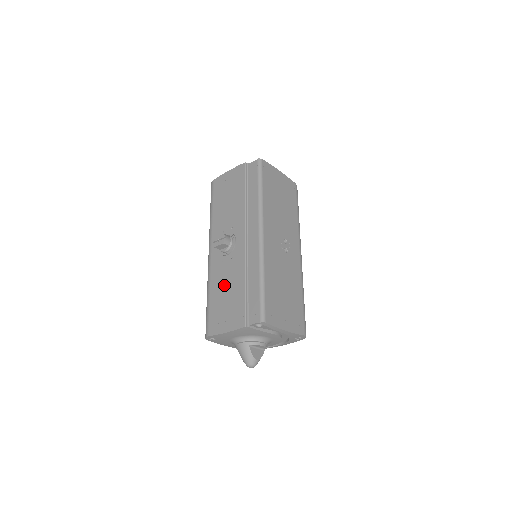
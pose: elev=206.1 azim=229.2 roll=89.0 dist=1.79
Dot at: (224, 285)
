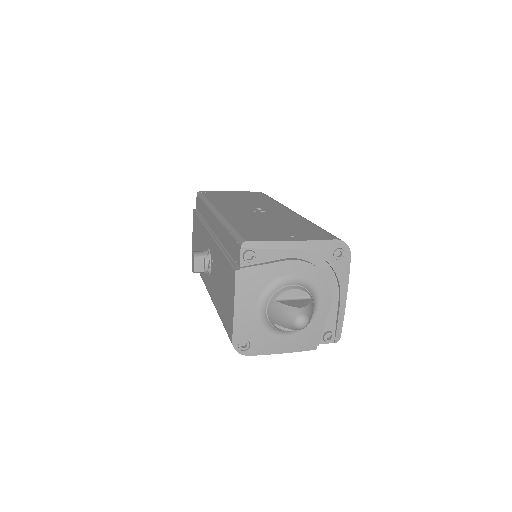
Dot at: (218, 285)
